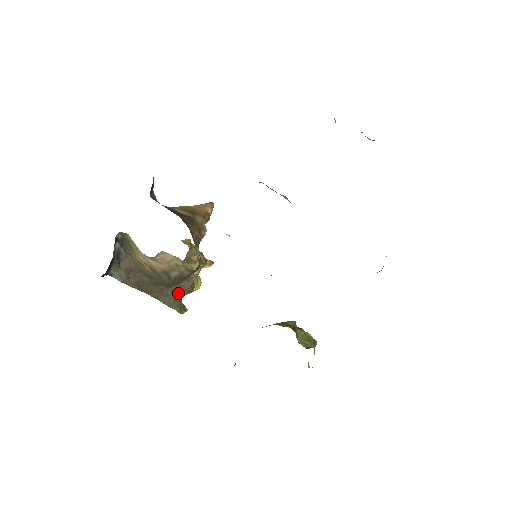
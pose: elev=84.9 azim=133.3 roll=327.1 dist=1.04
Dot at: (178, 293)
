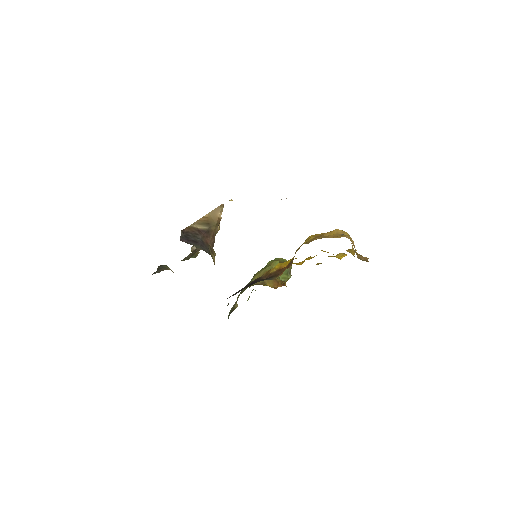
Dot at: occluded
